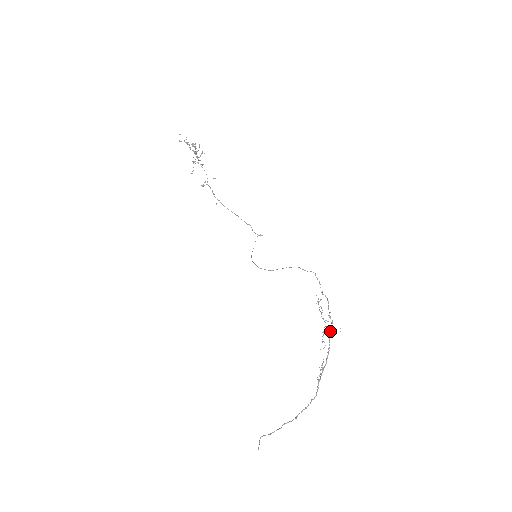
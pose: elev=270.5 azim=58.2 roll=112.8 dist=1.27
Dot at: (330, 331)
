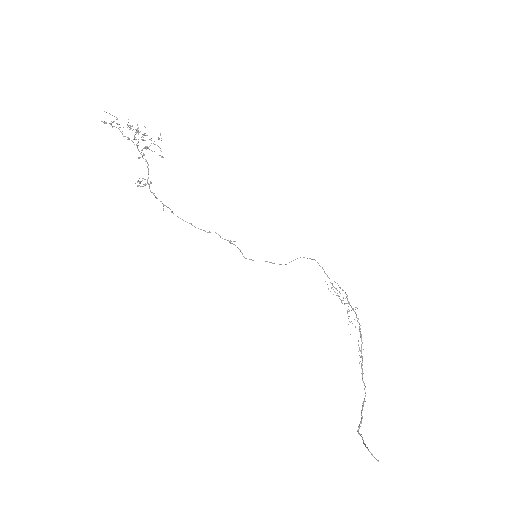
Dot at: (353, 310)
